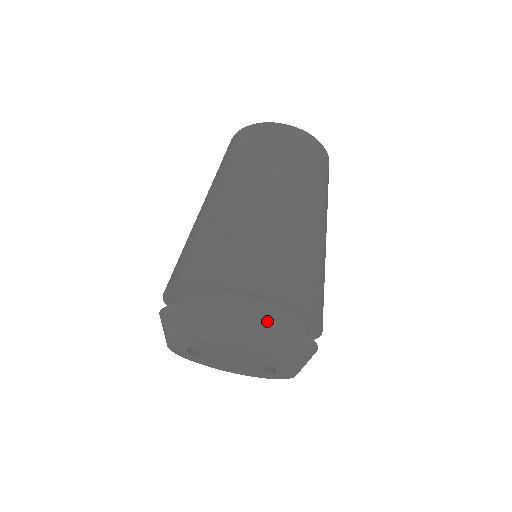
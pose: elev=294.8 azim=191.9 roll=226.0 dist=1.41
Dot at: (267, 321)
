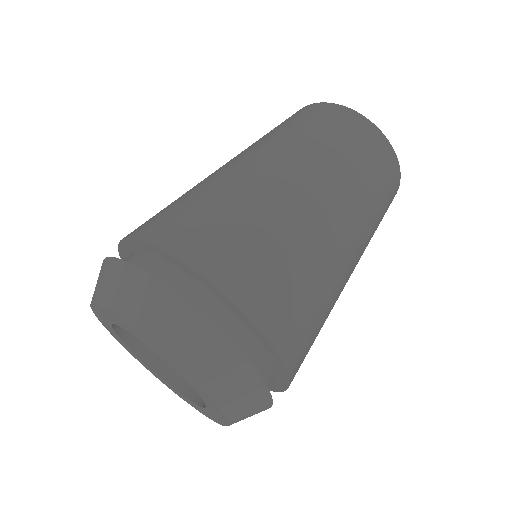
Dot at: (116, 262)
